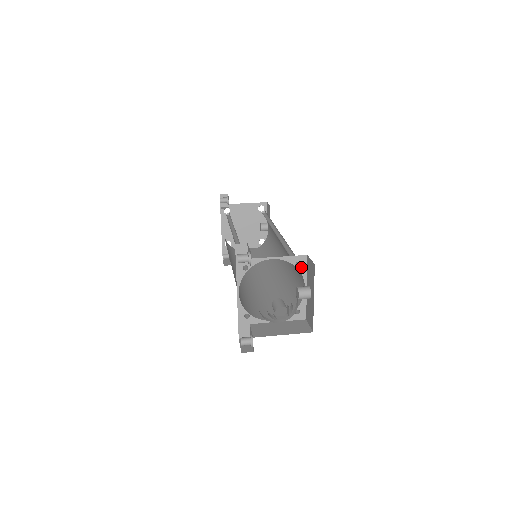
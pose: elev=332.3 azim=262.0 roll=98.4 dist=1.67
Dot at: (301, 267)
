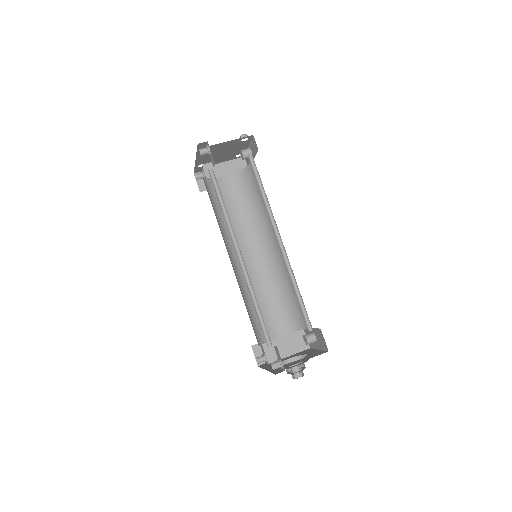
Dot at: occluded
